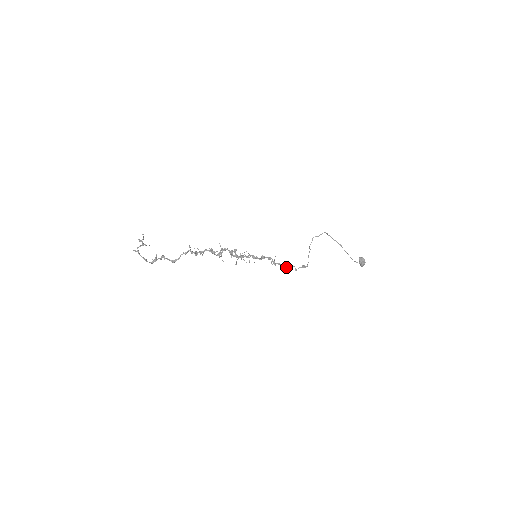
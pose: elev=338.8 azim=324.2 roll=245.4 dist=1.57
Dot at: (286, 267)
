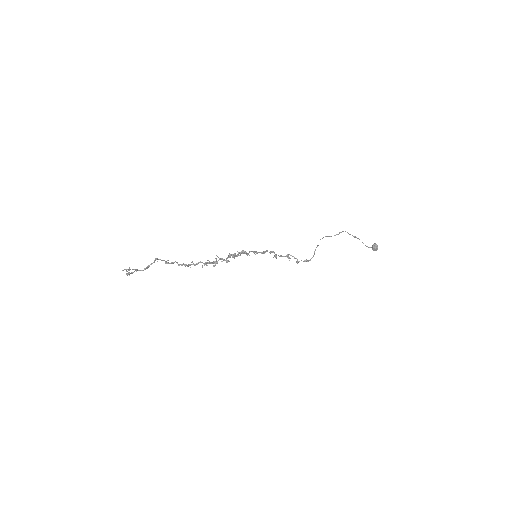
Dot at: (288, 258)
